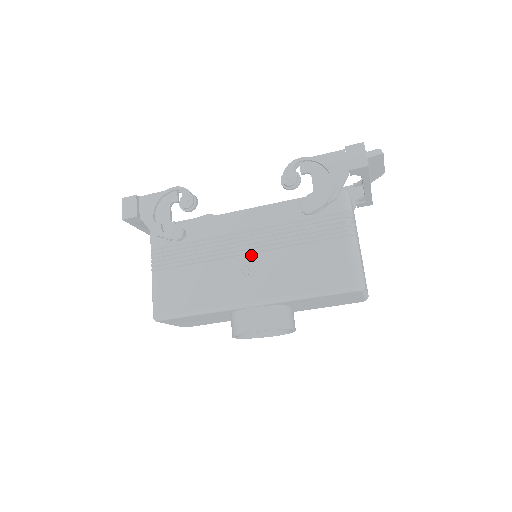
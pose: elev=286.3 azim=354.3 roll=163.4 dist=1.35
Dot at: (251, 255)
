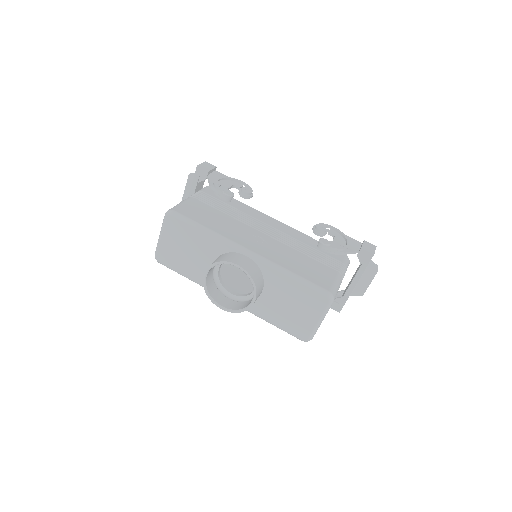
Dot at: (268, 236)
